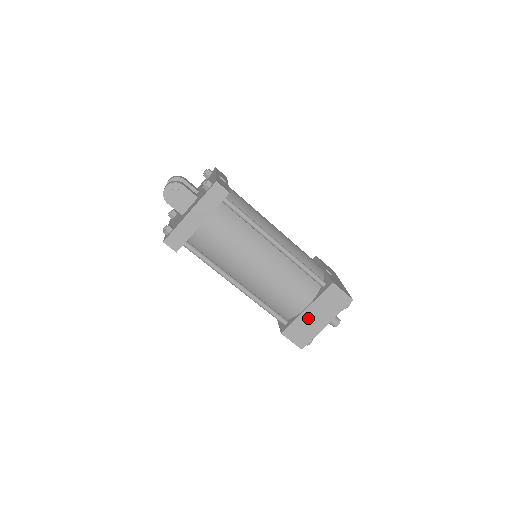
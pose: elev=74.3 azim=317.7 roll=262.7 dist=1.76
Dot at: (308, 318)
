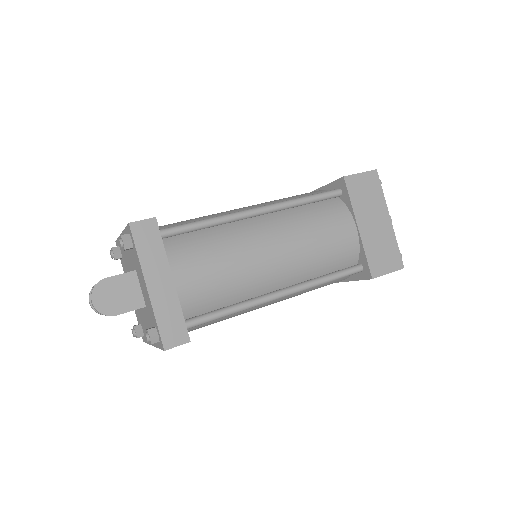
Dot at: (370, 234)
